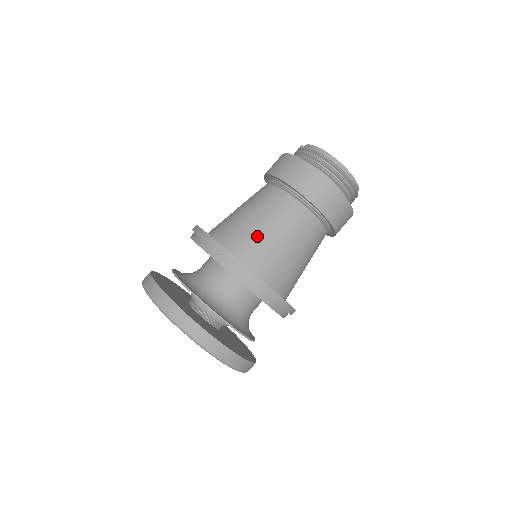
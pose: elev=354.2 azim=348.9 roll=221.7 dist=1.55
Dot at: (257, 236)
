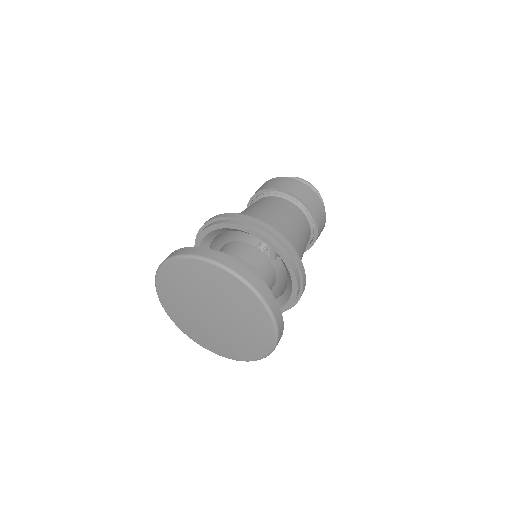
Dot at: occluded
